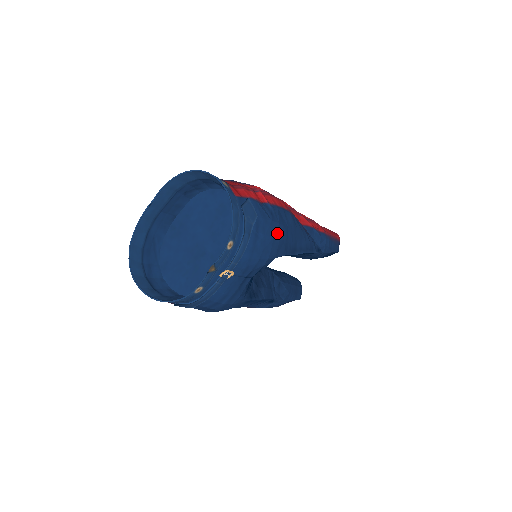
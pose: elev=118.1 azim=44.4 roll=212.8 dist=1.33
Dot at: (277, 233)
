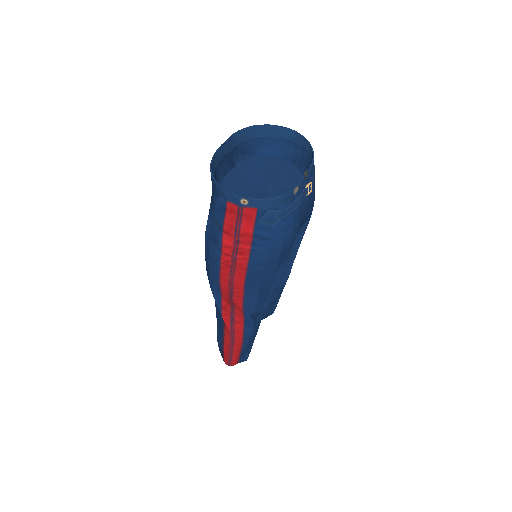
Dot at: occluded
